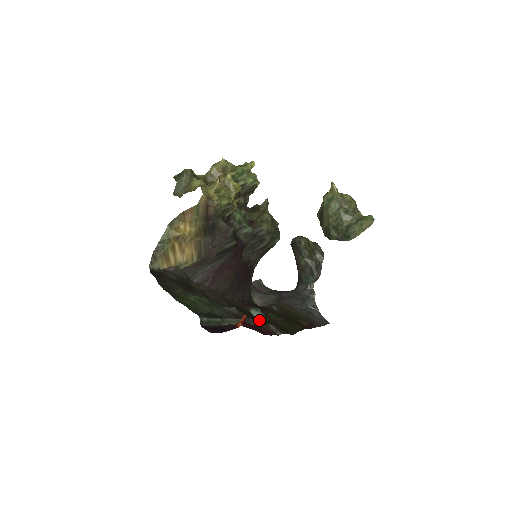
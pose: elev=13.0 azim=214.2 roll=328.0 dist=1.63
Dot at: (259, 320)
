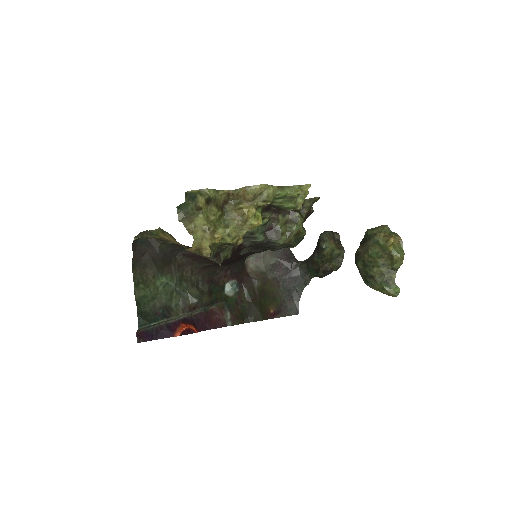
Dot at: (222, 304)
